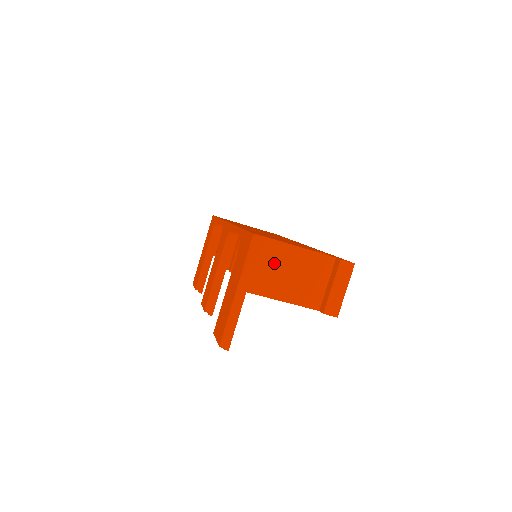
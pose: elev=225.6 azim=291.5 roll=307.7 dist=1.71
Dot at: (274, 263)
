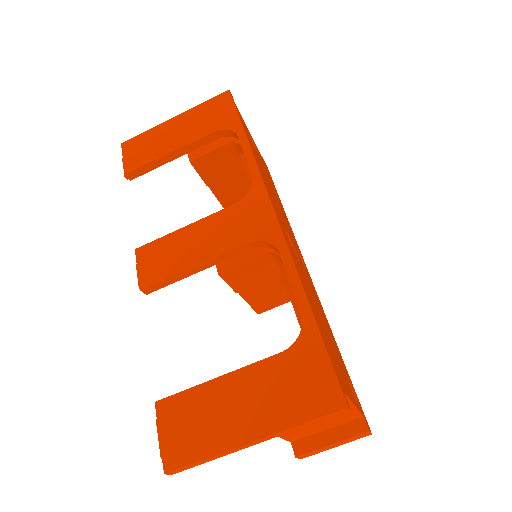
Dot at: occluded
